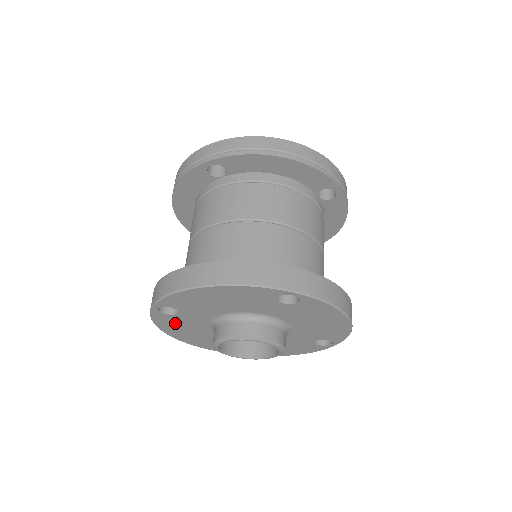
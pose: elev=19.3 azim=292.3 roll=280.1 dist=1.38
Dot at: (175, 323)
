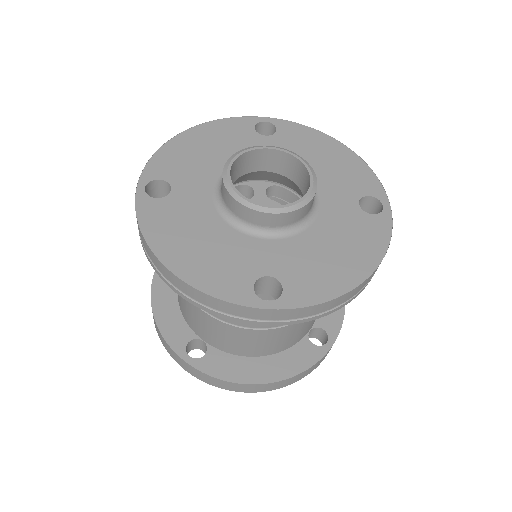
Dot at: occluded
